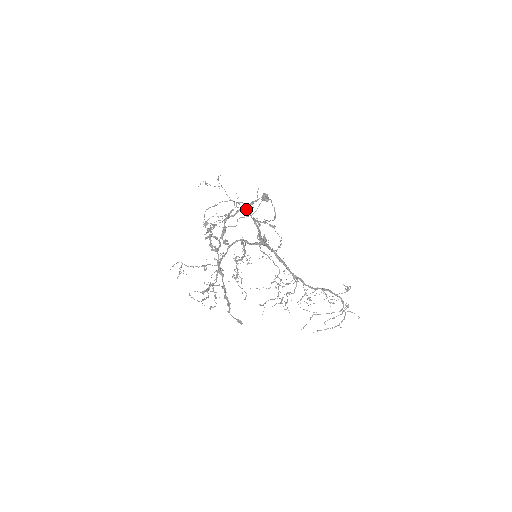
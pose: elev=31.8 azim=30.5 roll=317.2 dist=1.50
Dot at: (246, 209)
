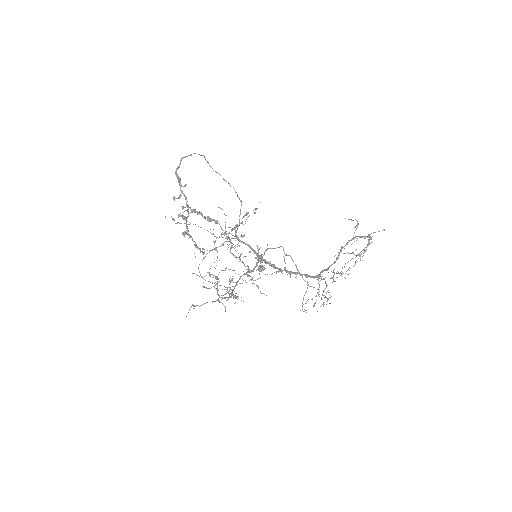
Dot at: (224, 232)
